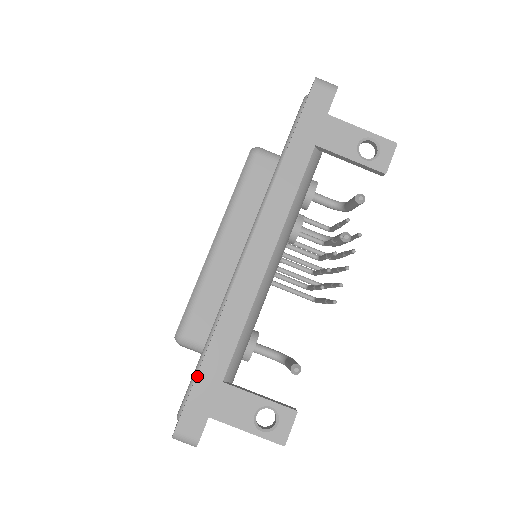
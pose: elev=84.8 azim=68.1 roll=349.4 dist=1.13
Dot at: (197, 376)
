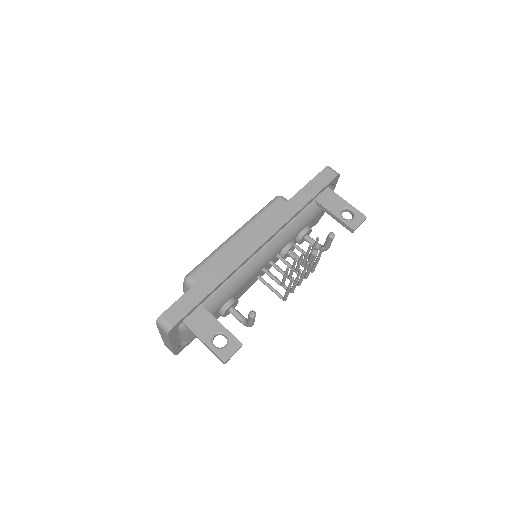
Dot at: (189, 290)
